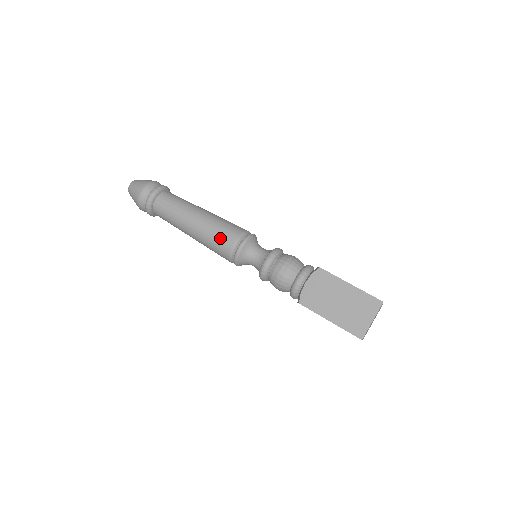
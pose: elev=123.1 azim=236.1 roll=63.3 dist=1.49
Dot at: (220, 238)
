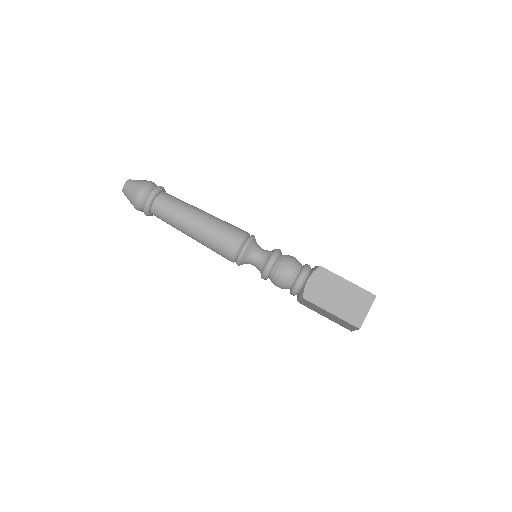
Dot at: (225, 238)
